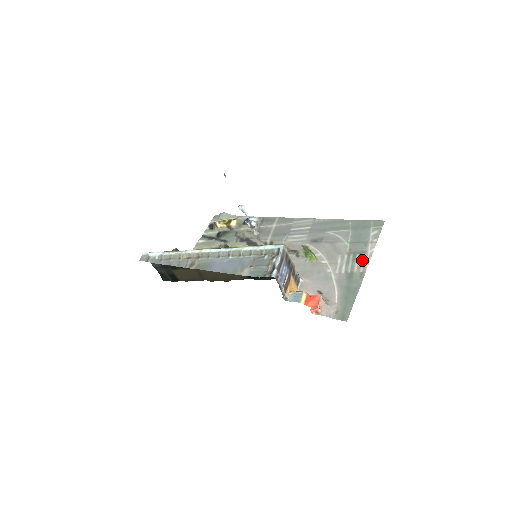
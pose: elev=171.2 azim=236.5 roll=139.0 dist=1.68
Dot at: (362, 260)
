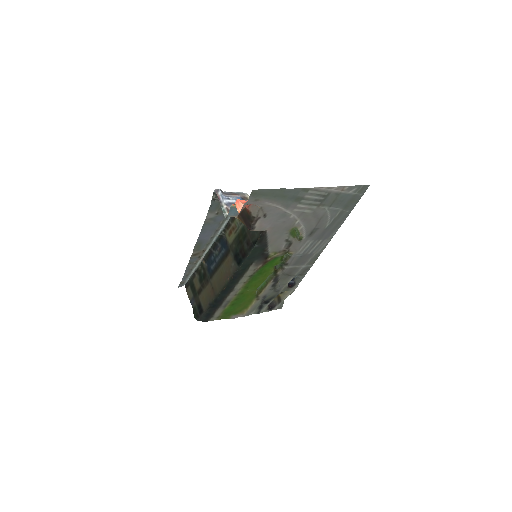
Dot at: (320, 193)
